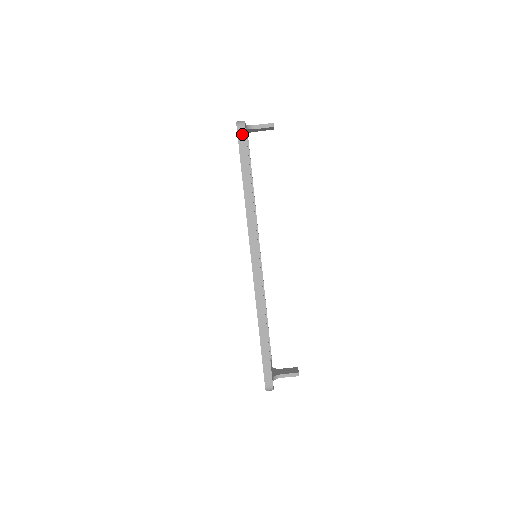
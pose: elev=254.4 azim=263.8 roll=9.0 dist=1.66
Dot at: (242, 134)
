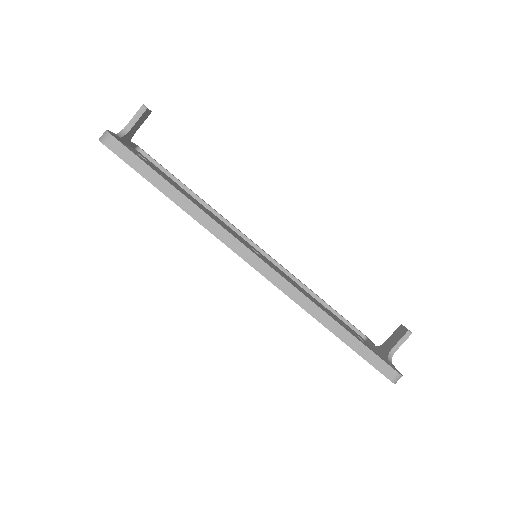
Dot at: (116, 146)
